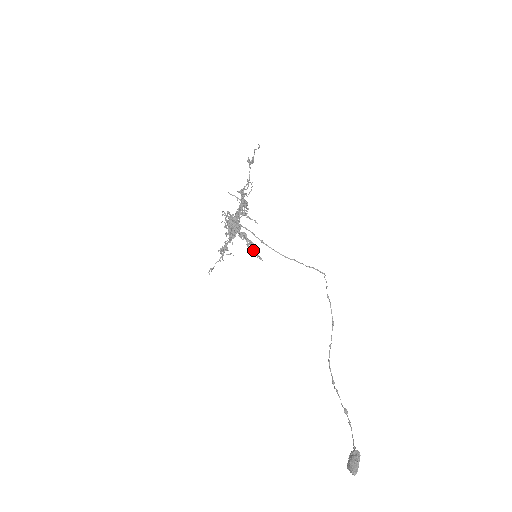
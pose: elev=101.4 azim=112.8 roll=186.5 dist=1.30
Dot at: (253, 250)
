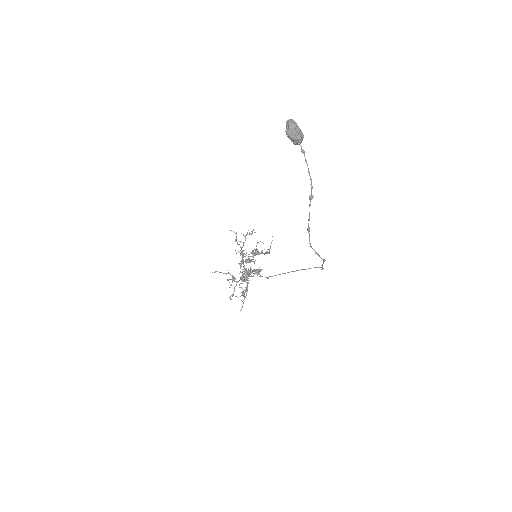
Dot at: (257, 272)
